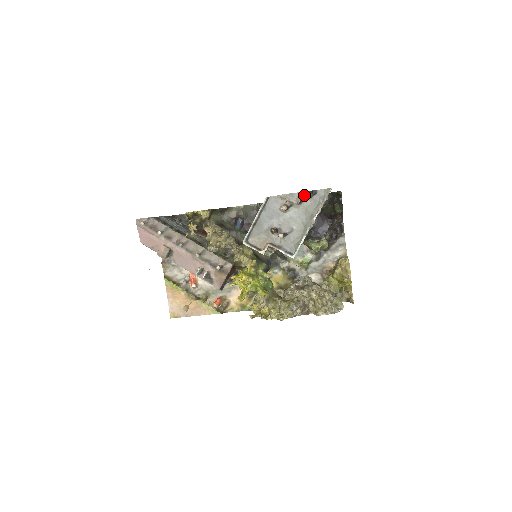
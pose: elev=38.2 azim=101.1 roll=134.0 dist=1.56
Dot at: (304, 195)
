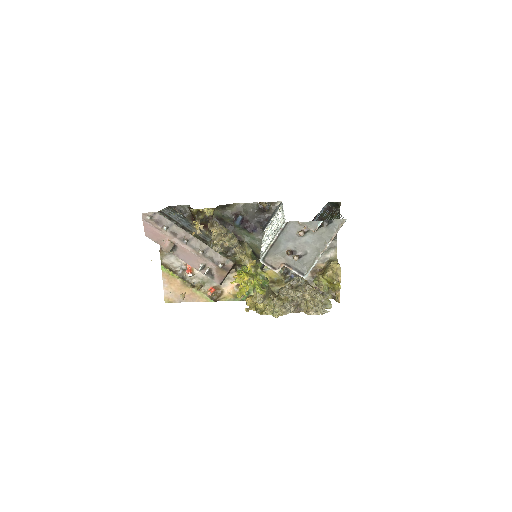
Dot at: (321, 224)
